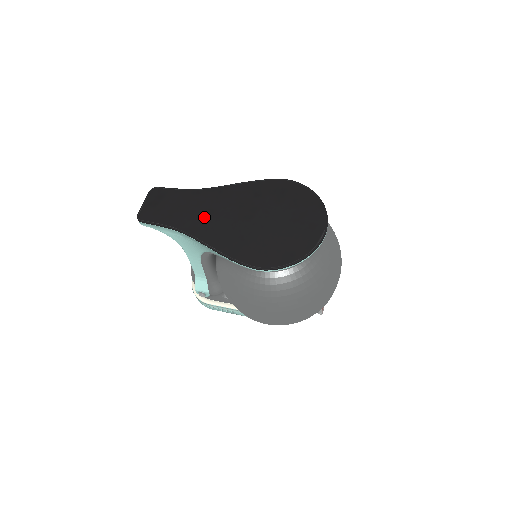
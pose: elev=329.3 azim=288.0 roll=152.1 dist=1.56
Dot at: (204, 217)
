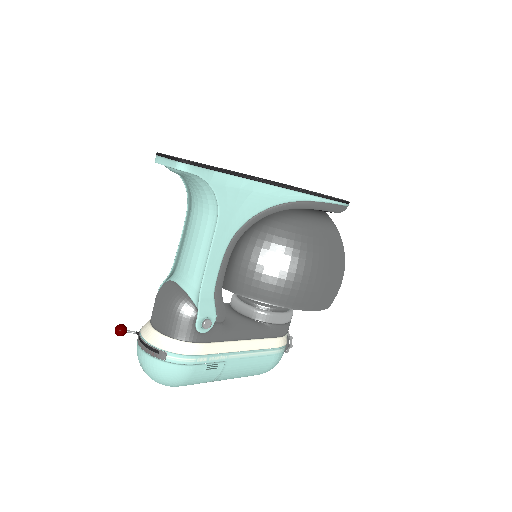
Dot at: occluded
